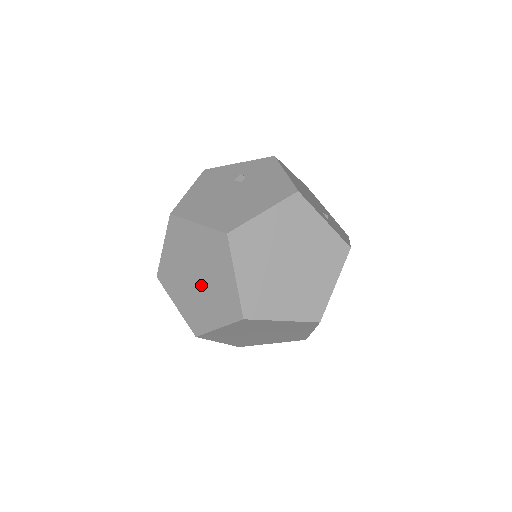
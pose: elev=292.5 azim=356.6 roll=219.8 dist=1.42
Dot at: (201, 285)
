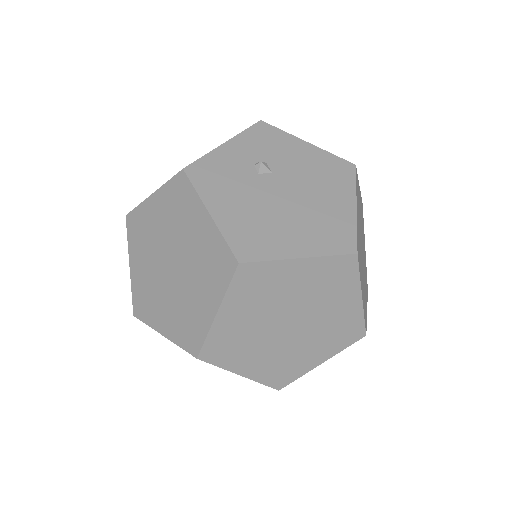
Dot at: (298, 330)
